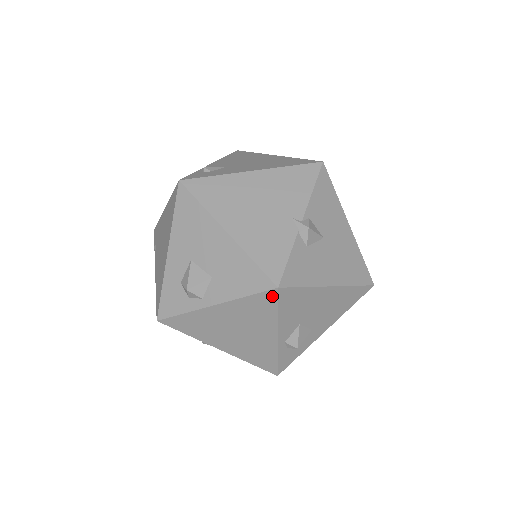
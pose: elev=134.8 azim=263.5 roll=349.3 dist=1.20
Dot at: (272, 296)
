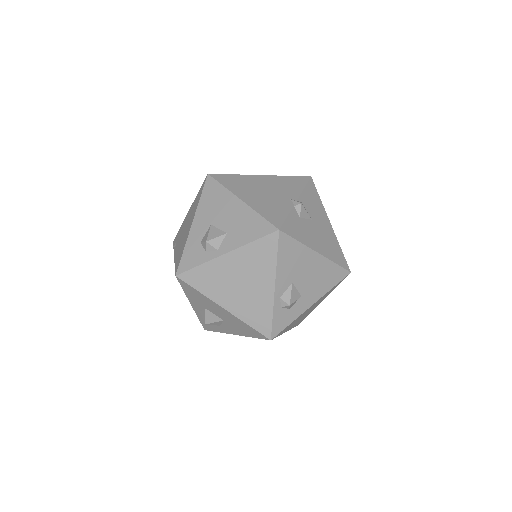
Dot at: (274, 239)
